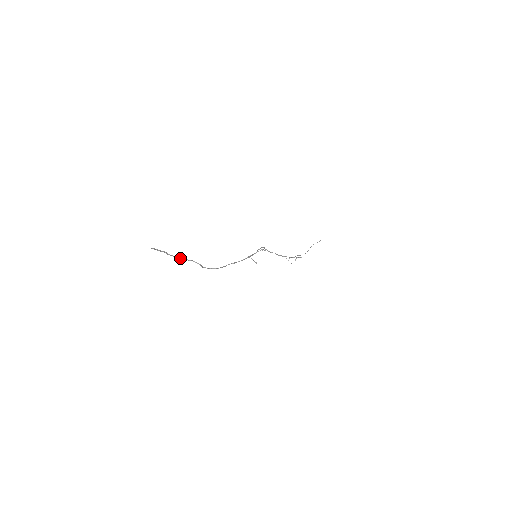
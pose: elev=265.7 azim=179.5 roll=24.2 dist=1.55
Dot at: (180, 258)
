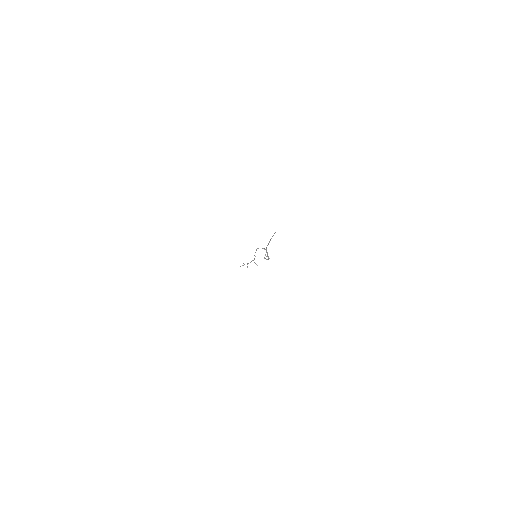
Dot at: occluded
